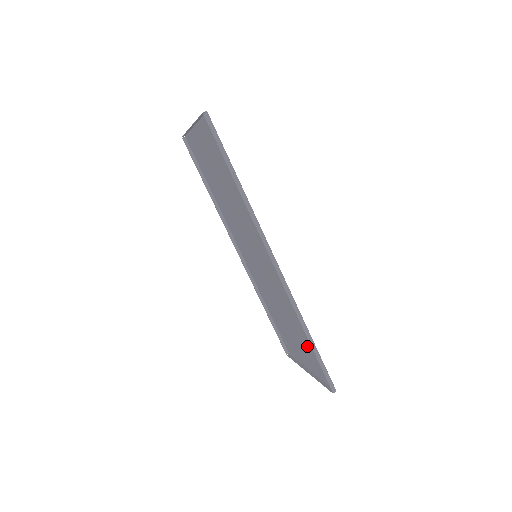
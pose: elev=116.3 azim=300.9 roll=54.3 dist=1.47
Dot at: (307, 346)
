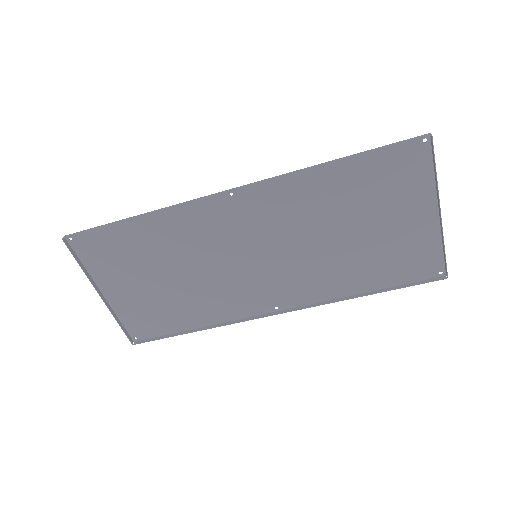
Dot at: (372, 187)
